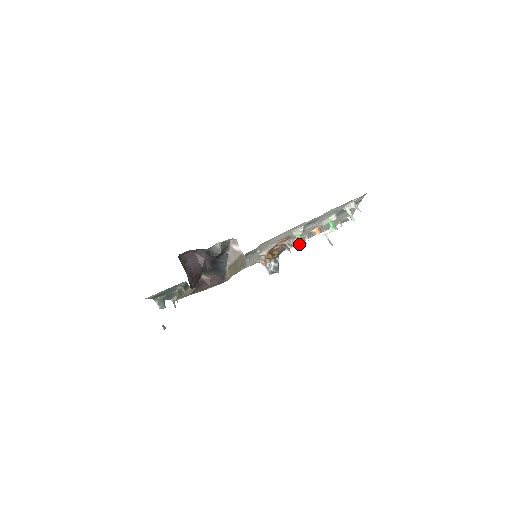
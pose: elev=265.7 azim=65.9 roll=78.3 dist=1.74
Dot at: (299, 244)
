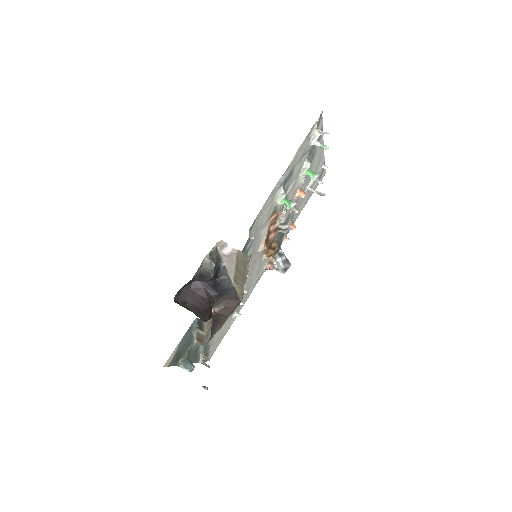
Dot at: (290, 208)
